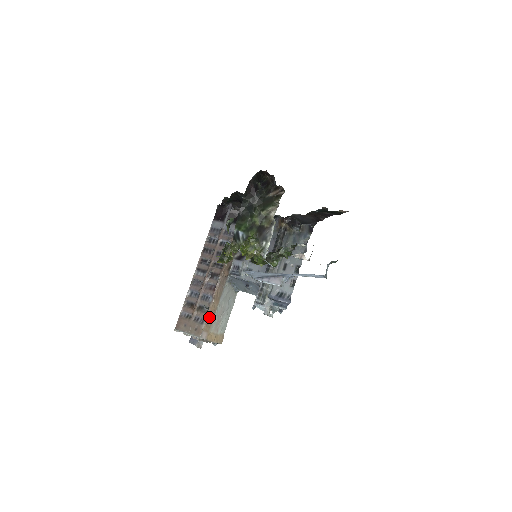
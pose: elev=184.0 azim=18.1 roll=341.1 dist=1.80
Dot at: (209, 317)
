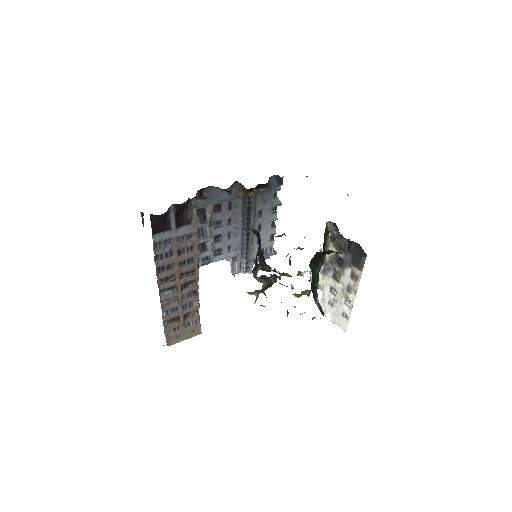
Dot at: occluded
